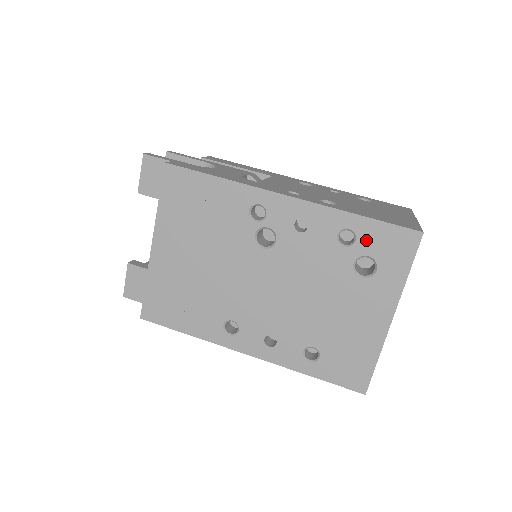
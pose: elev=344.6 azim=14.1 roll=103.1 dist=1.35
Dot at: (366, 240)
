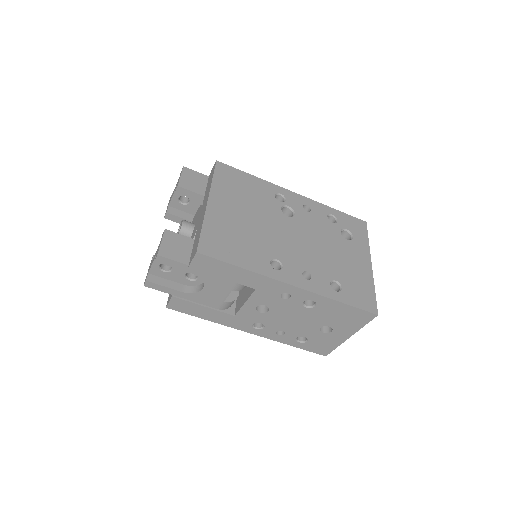
Dot at: (342, 221)
